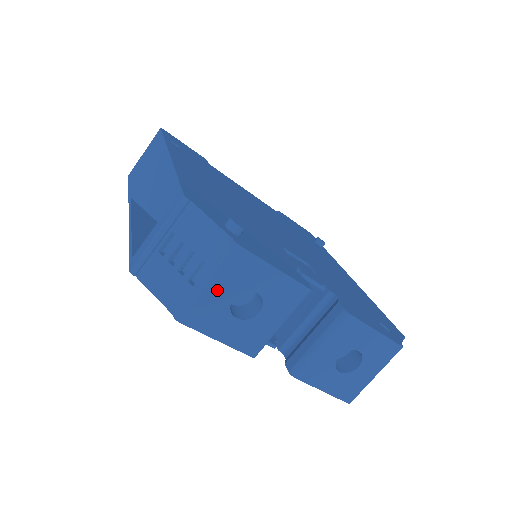
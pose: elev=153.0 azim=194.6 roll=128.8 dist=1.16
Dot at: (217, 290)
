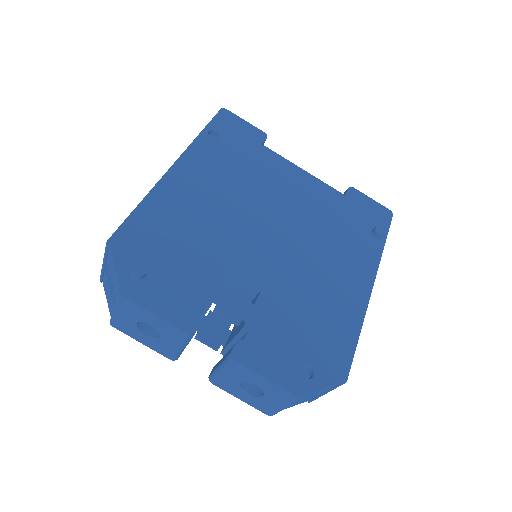
Dot at: (123, 316)
